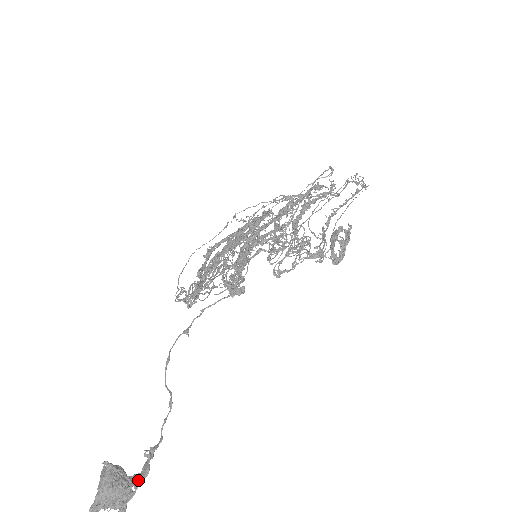
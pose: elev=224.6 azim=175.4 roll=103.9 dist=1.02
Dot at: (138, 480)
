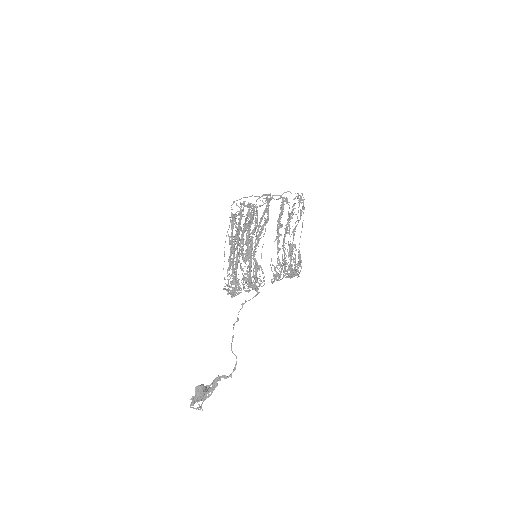
Dot at: (213, 389)
